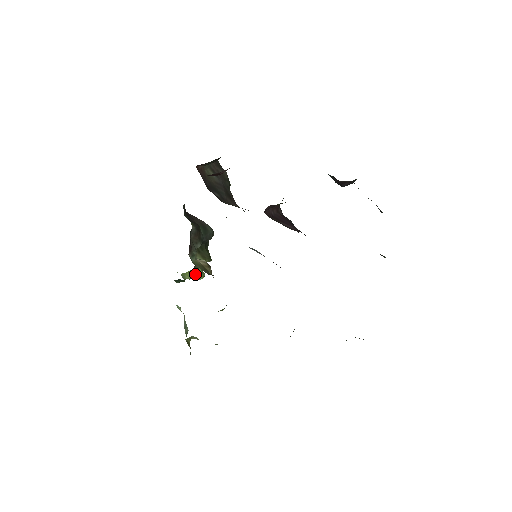
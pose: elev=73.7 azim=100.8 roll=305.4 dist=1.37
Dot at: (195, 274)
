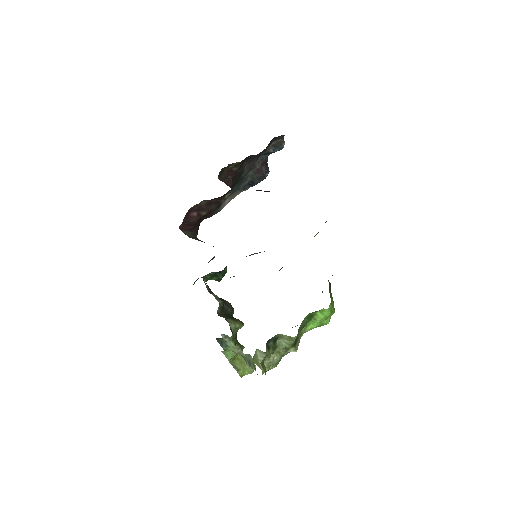
Dot at: occluded
